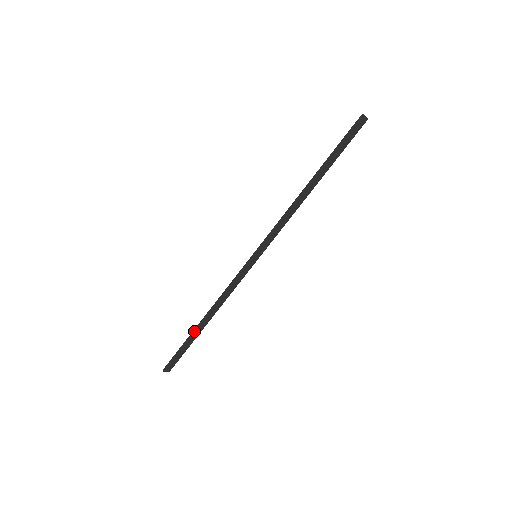
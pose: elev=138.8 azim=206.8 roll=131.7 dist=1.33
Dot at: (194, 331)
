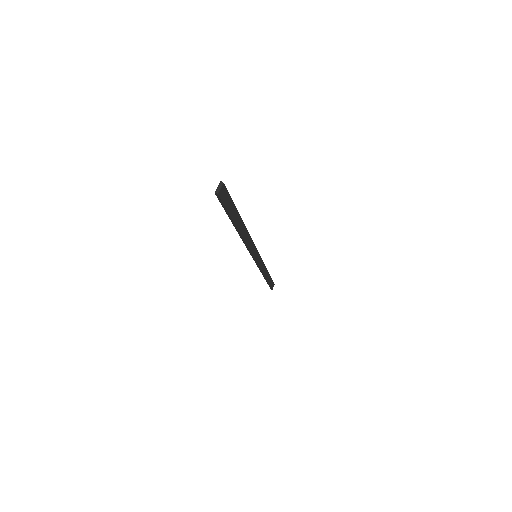
Dot at: occluded
